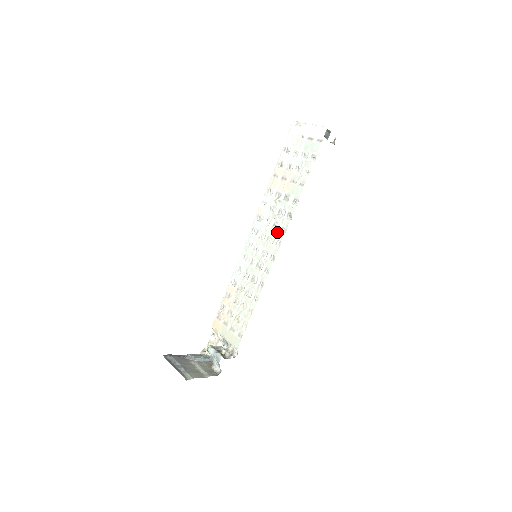
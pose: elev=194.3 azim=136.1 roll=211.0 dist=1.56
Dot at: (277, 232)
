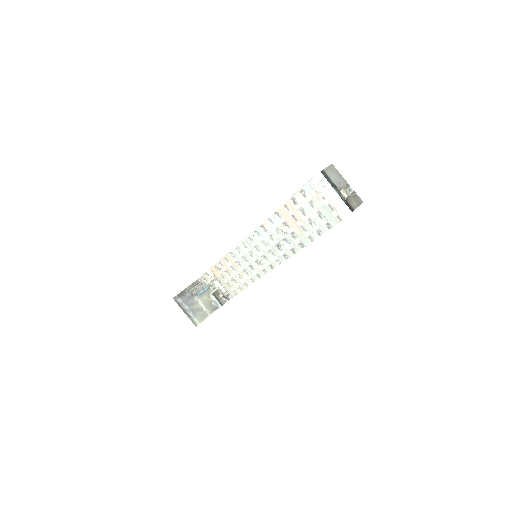
Dot at: (279, 254)
